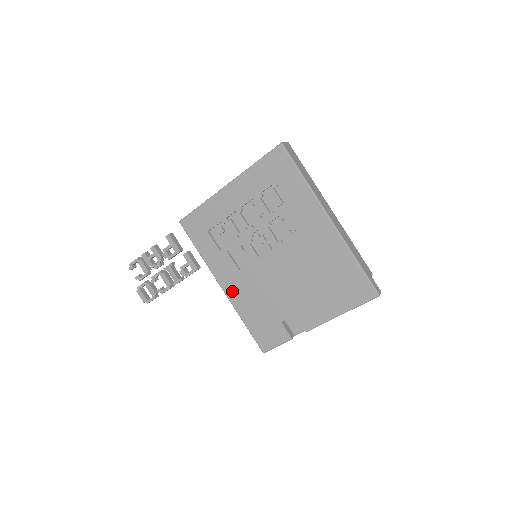
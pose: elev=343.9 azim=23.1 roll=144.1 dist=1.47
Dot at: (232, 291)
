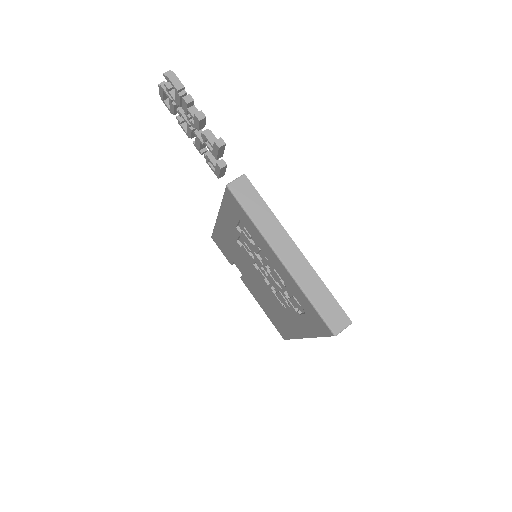
Dot at: (222, 227)
